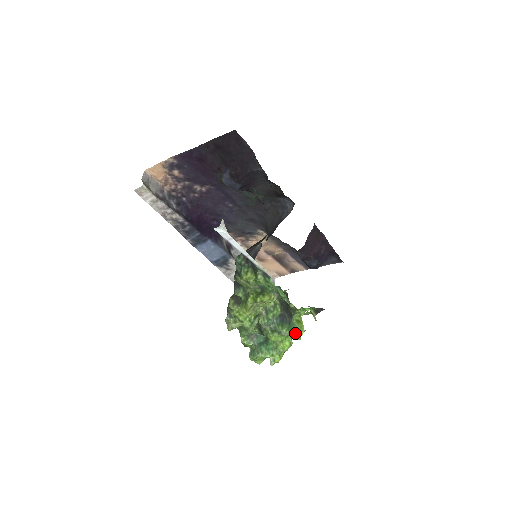
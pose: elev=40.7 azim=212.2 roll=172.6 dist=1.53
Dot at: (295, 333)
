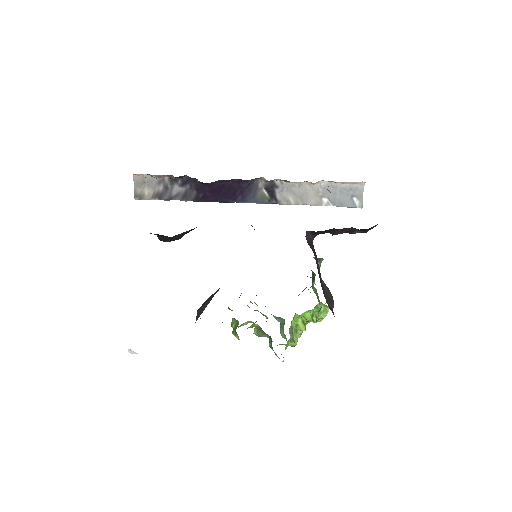
Dot at: (278, 357)
